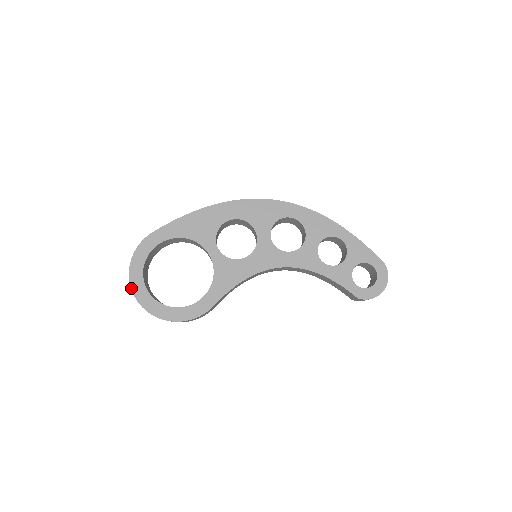
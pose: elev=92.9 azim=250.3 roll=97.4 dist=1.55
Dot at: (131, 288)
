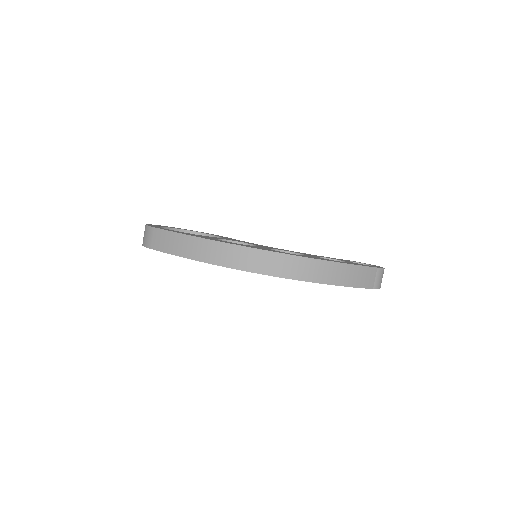
Dot at: occluded
